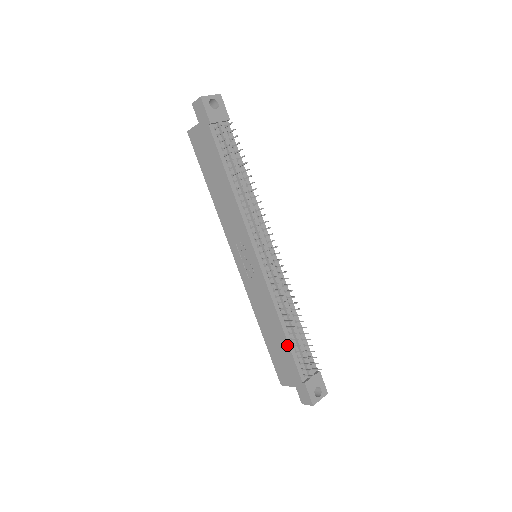
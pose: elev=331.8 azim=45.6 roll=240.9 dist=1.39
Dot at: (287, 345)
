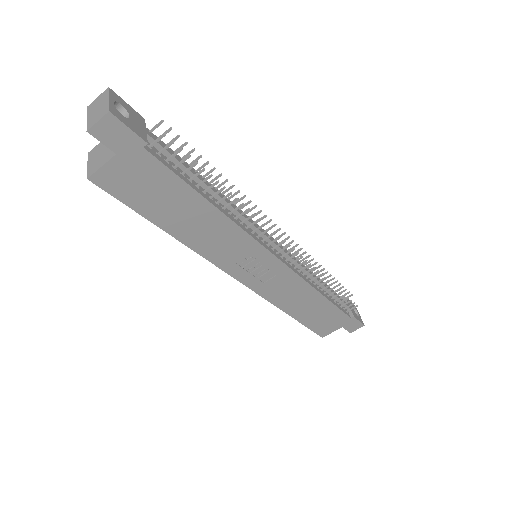
Dot at: (330, 304)
